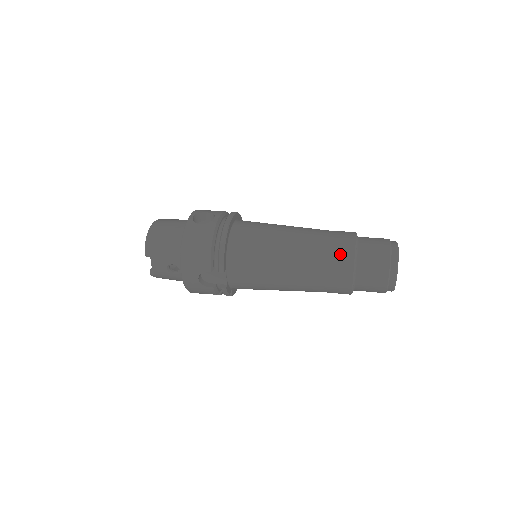
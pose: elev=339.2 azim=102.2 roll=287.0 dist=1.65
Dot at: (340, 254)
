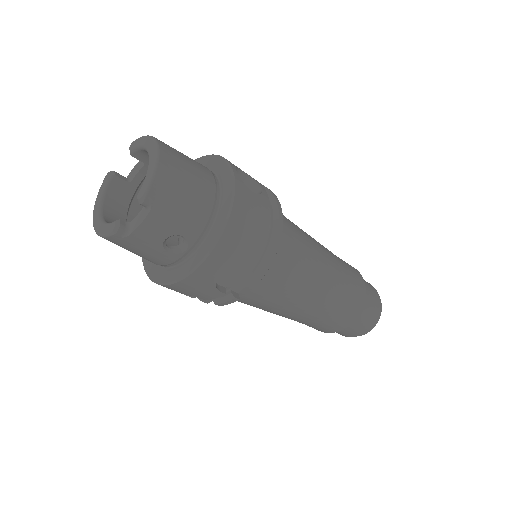
Dot at: (357, 291)
